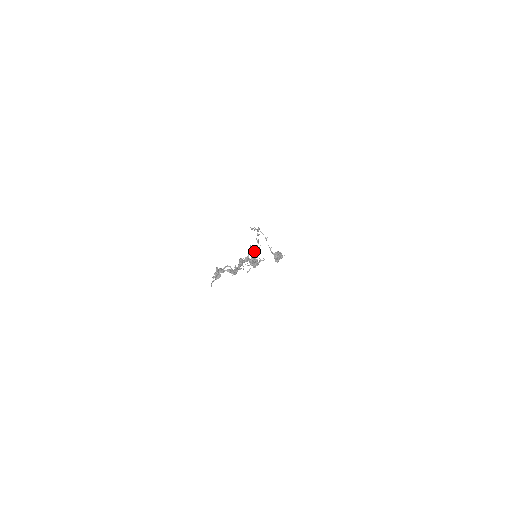
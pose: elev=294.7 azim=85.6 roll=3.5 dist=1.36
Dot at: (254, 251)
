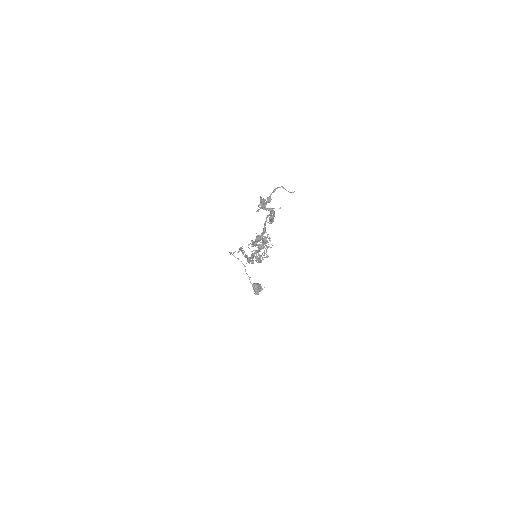
Dot at: occluded
